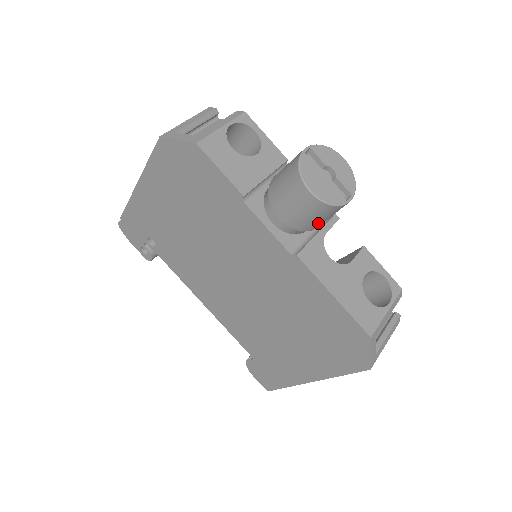
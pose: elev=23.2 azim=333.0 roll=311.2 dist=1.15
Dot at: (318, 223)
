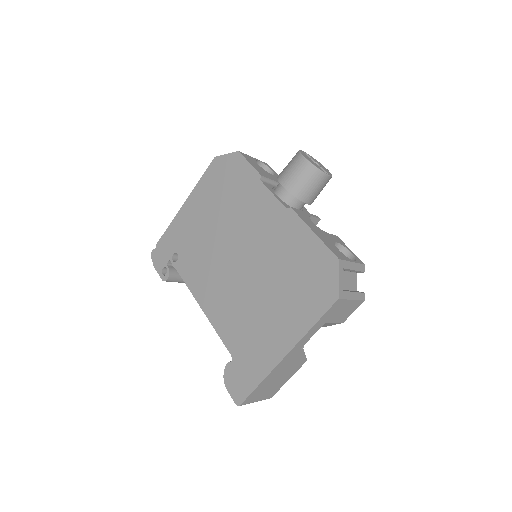
Dot at: (307, 191)
